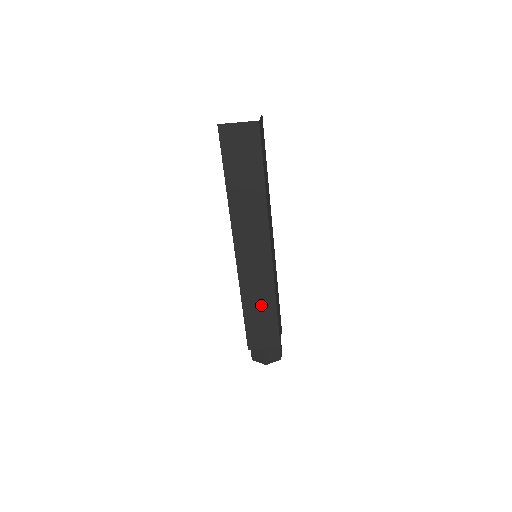
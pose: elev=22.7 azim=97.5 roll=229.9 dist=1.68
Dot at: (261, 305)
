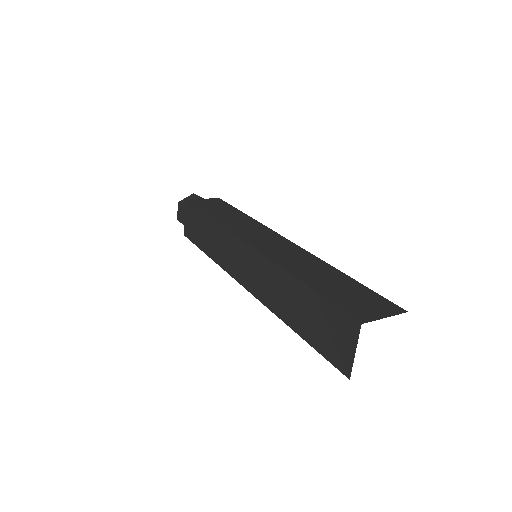
Dot at: occluded
